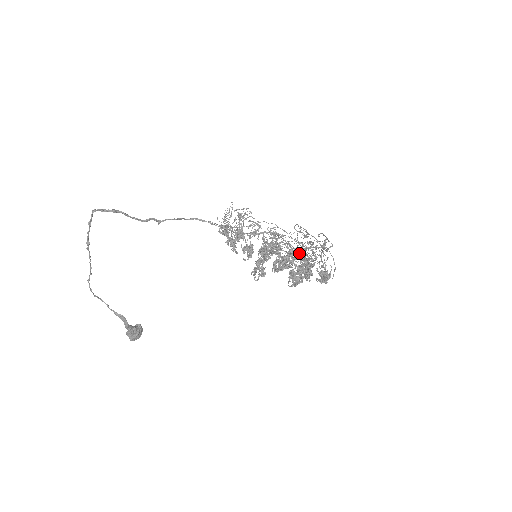
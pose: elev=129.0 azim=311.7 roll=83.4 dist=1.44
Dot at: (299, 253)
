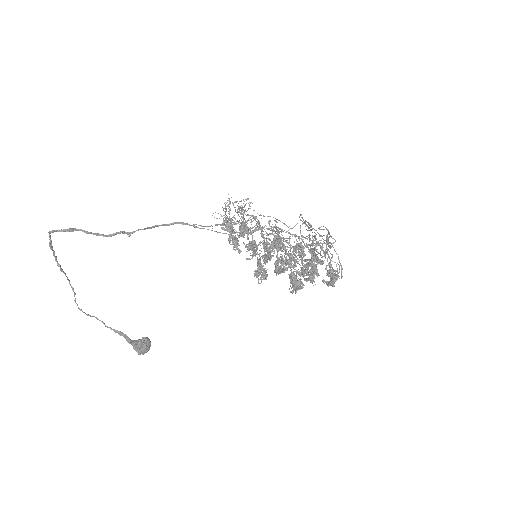
Dot at: occluded
